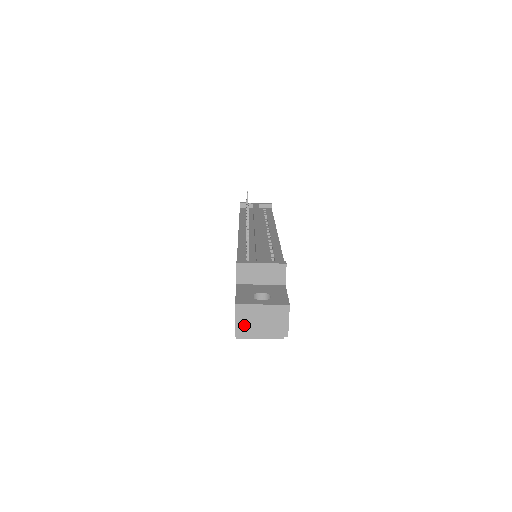
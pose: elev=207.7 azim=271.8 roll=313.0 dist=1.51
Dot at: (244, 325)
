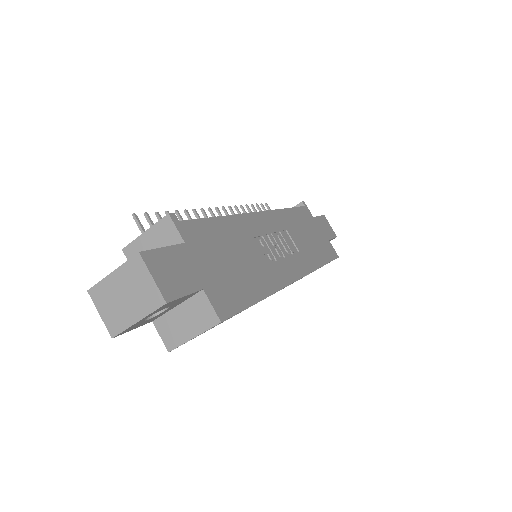
Dot at: (111, 315)
